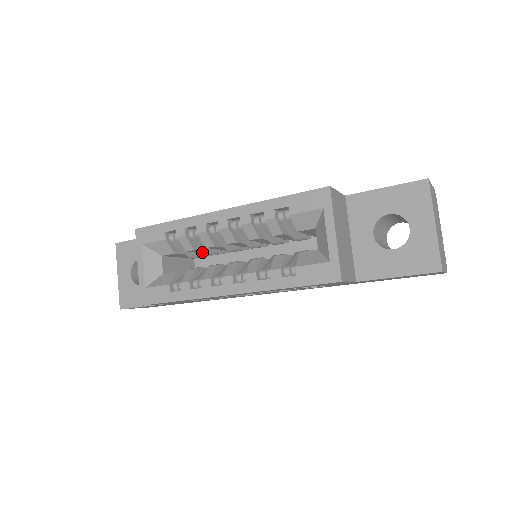
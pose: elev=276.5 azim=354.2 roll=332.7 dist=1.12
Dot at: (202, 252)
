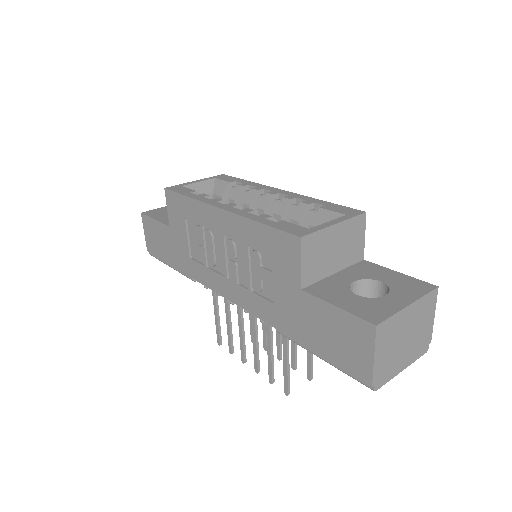
Dot at: occluded
